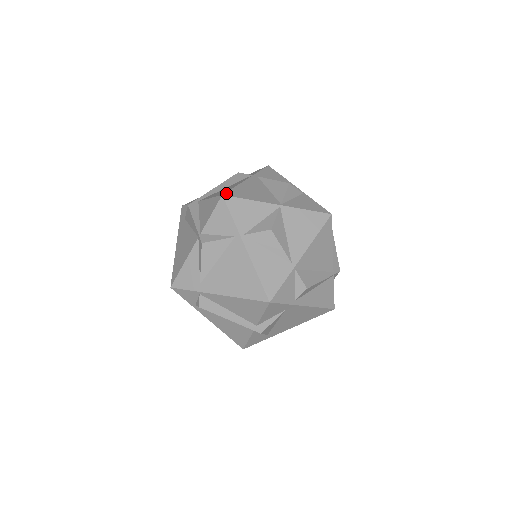
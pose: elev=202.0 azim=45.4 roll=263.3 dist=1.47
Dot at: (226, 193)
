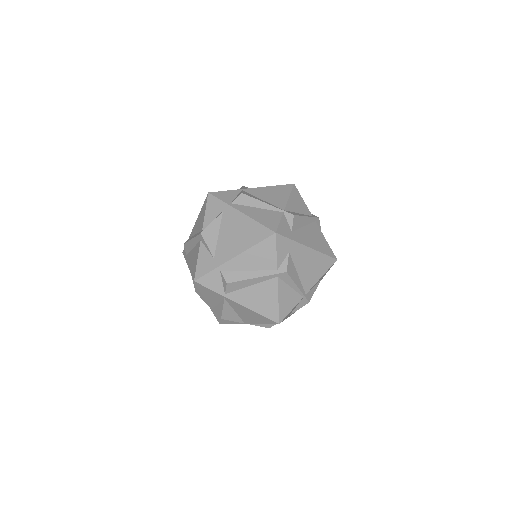
Dot at: occluded
